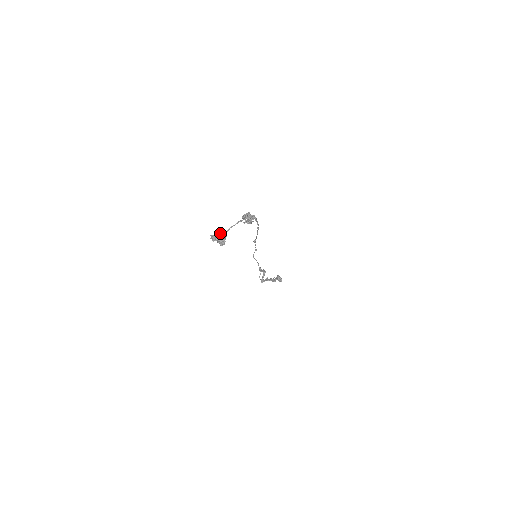
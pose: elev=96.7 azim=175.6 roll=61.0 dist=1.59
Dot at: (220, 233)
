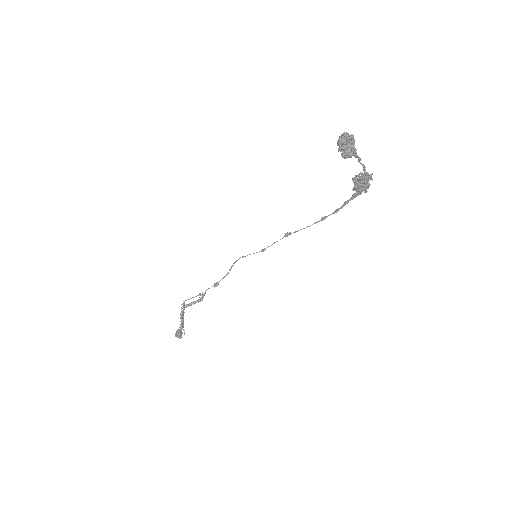
Dot at: occluded
